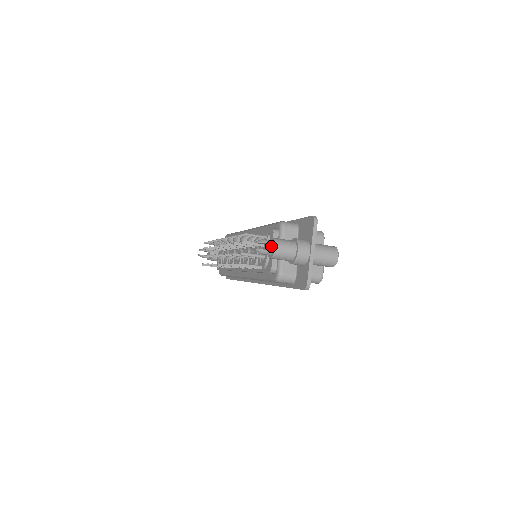
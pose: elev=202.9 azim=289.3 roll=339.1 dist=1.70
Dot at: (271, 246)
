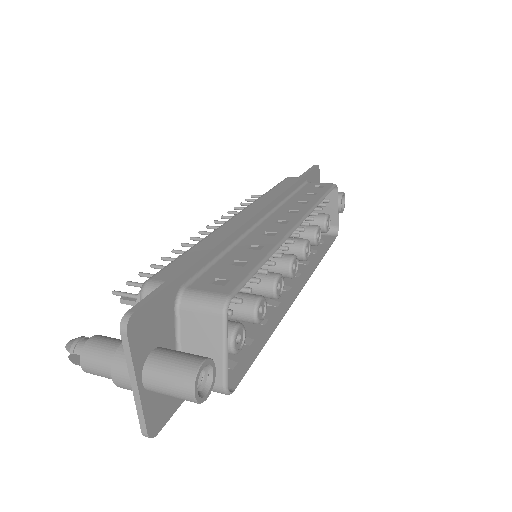
Dot at: occluded
